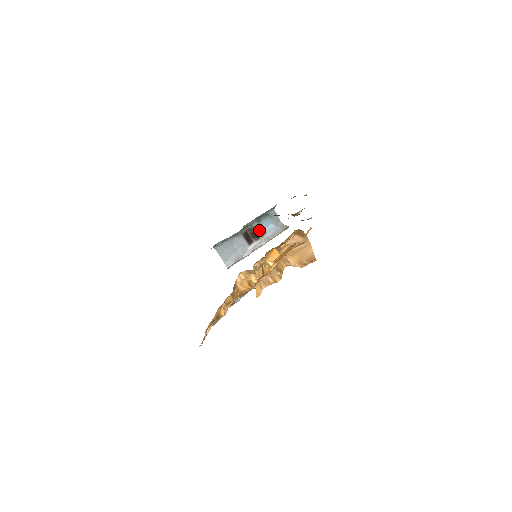
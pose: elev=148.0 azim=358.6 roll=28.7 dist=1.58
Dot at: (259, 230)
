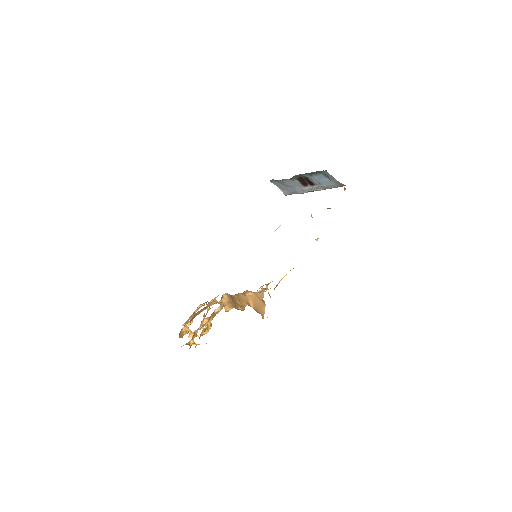
Dot at: (313, 180)
